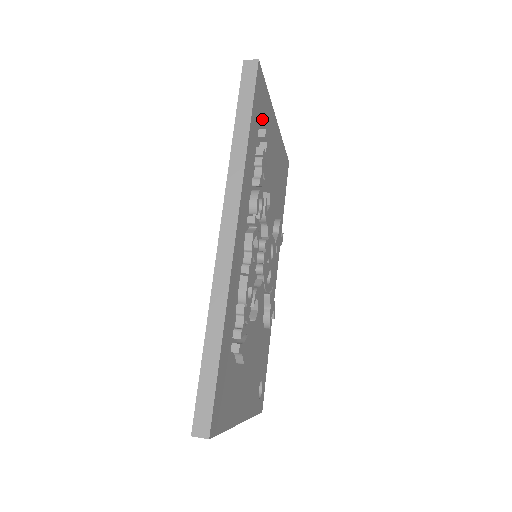
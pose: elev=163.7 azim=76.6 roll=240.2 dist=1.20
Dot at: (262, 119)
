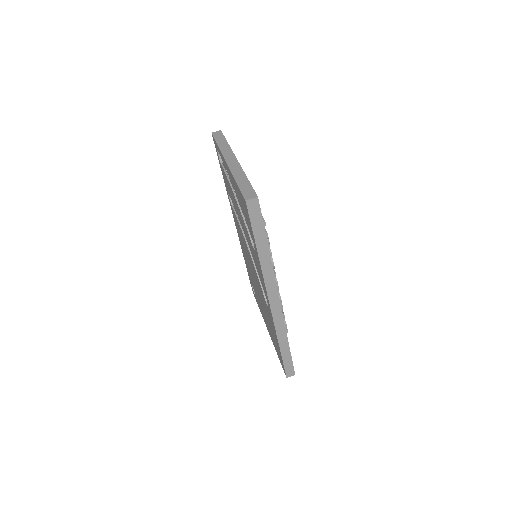
Dot at: occluded
